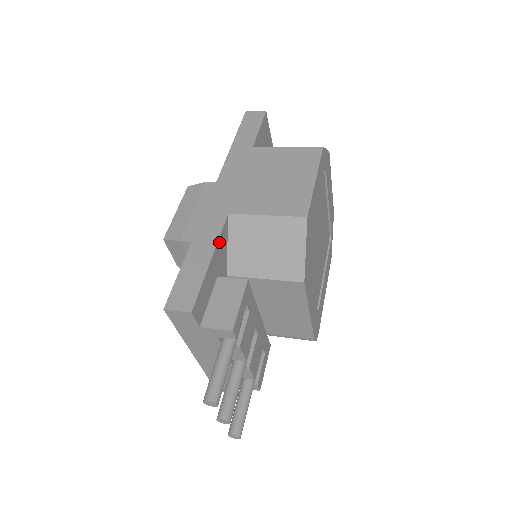
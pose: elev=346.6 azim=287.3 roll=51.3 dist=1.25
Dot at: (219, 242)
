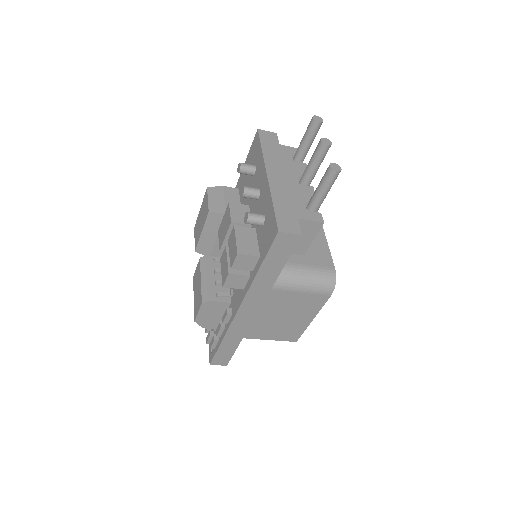
Dot at: occluded
